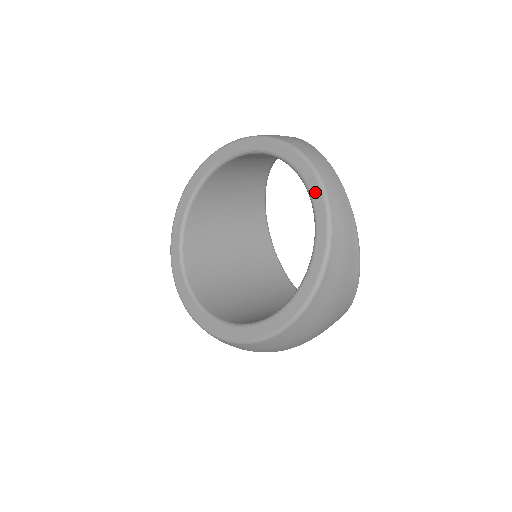
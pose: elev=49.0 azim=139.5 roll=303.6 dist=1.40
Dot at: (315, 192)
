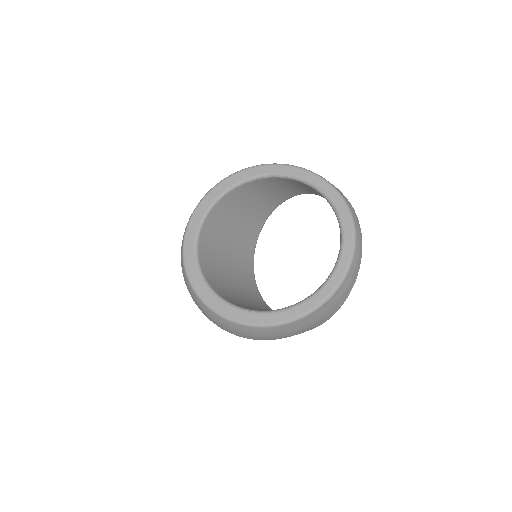
Dot at: (348, 242)
